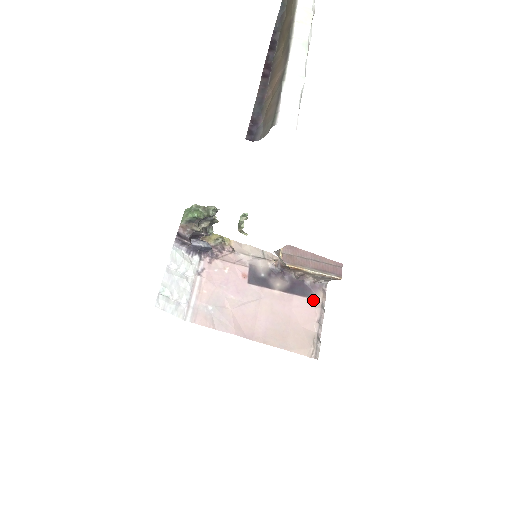
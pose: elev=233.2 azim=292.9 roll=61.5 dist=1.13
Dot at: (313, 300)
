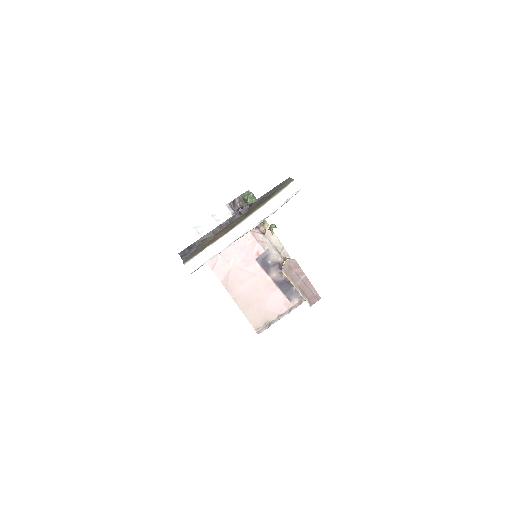
Dot at: (288, 301)
